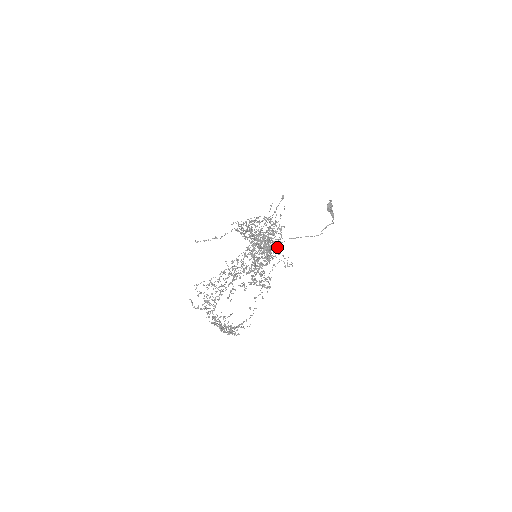
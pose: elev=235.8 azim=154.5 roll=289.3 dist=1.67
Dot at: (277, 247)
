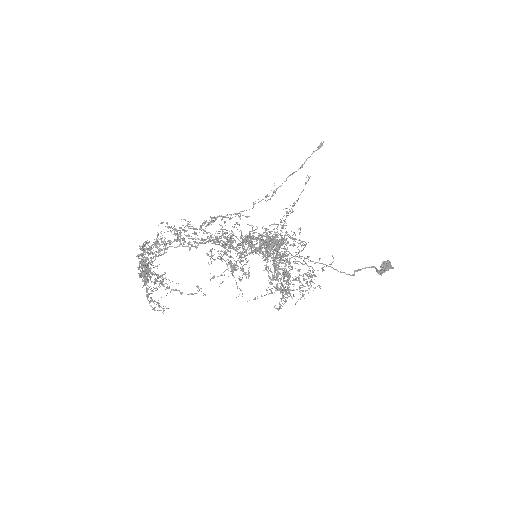
Dot at: occluded
